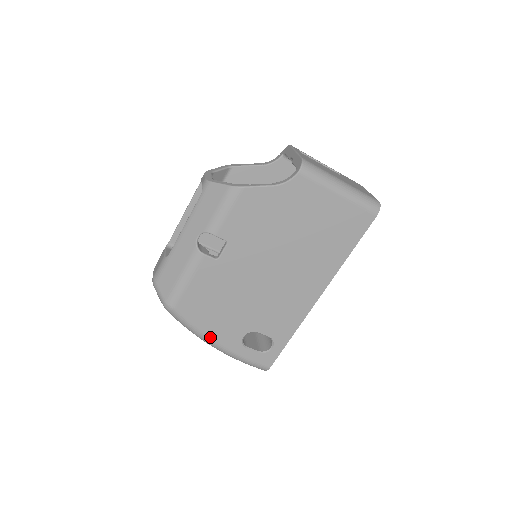
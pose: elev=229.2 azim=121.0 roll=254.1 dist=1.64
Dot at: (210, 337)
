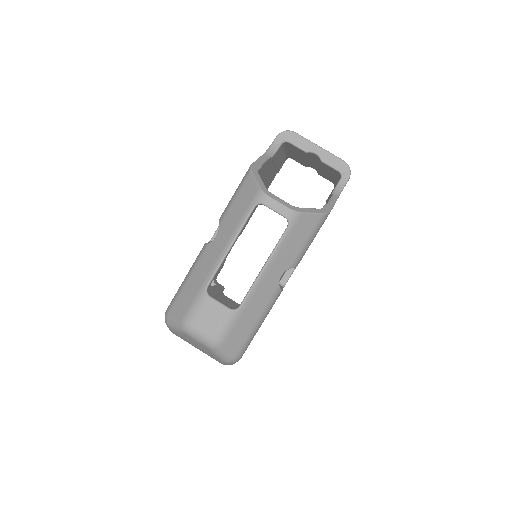
Dot at: occluded
